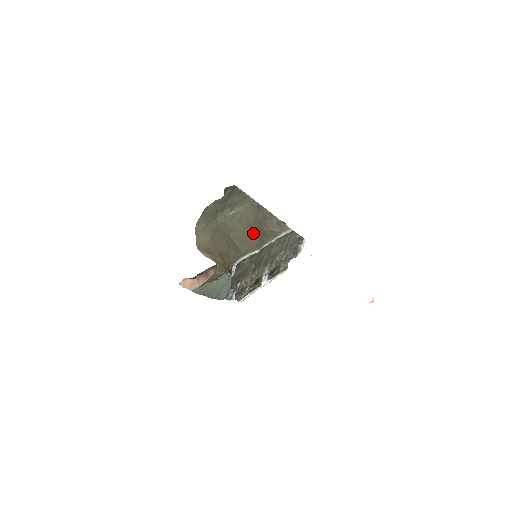
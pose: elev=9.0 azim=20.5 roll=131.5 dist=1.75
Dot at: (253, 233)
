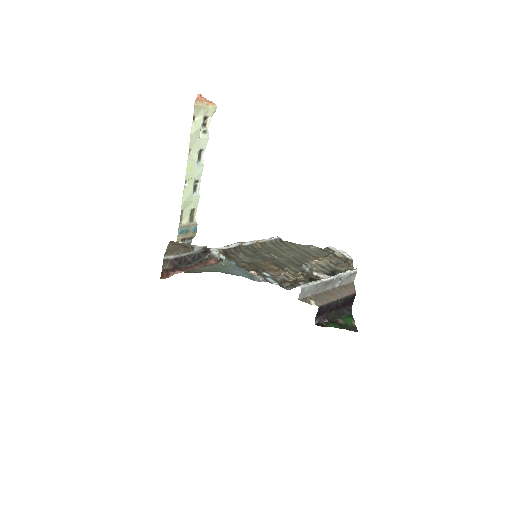
Dot at: occluded
